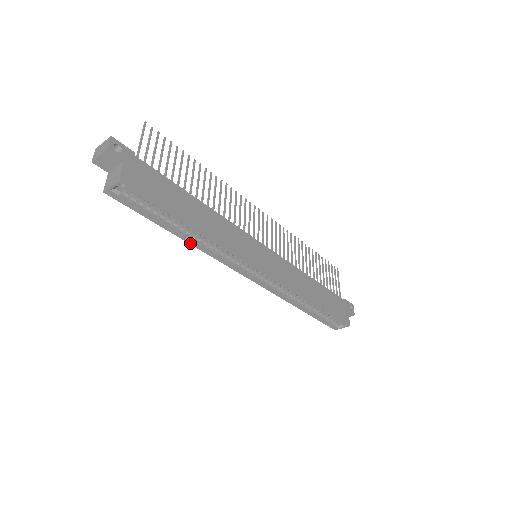
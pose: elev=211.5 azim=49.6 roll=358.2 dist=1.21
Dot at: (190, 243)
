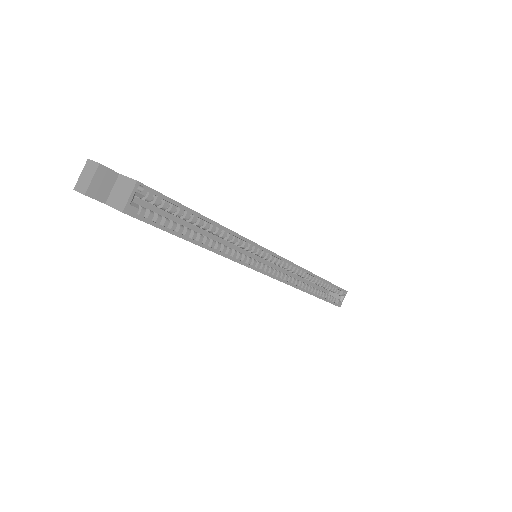
Dot at: (214, 251)
